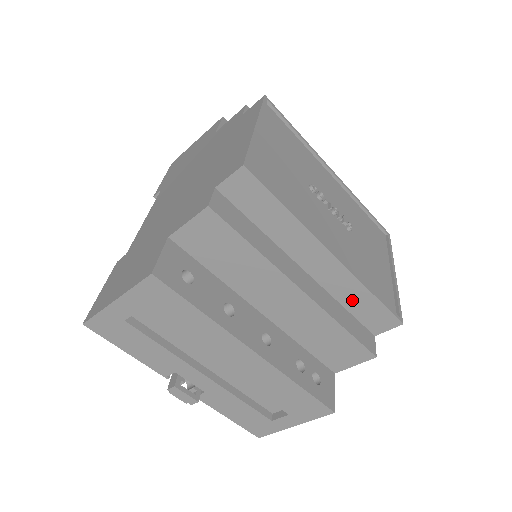
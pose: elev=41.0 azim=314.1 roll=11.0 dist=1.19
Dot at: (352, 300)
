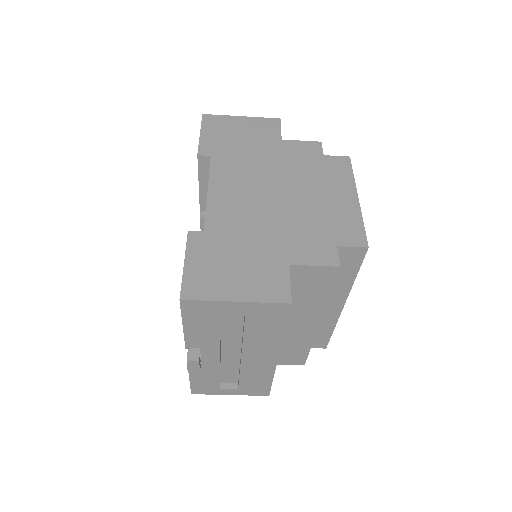
Dot at: (319, 329)
